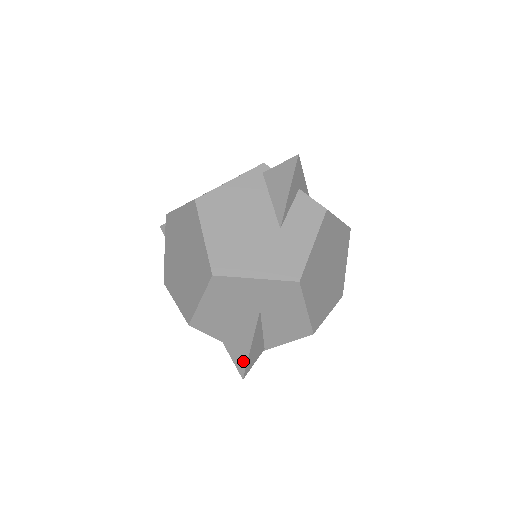
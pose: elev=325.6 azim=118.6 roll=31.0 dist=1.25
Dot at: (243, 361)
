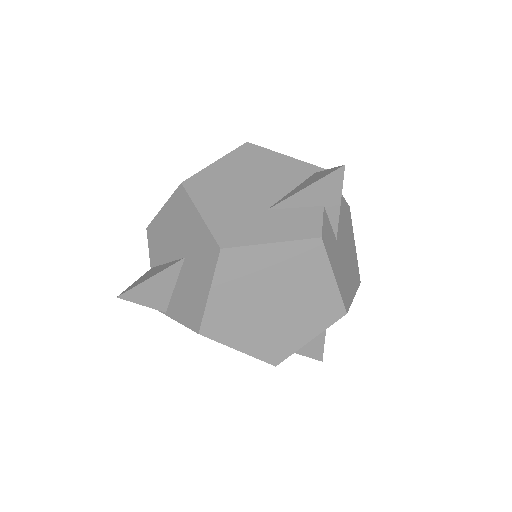
Dot at: (134, 285)
